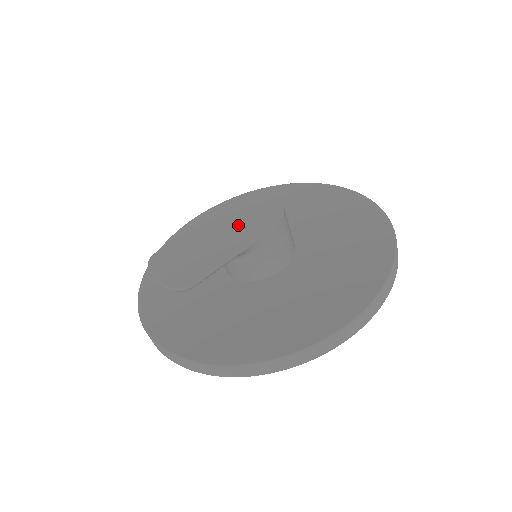
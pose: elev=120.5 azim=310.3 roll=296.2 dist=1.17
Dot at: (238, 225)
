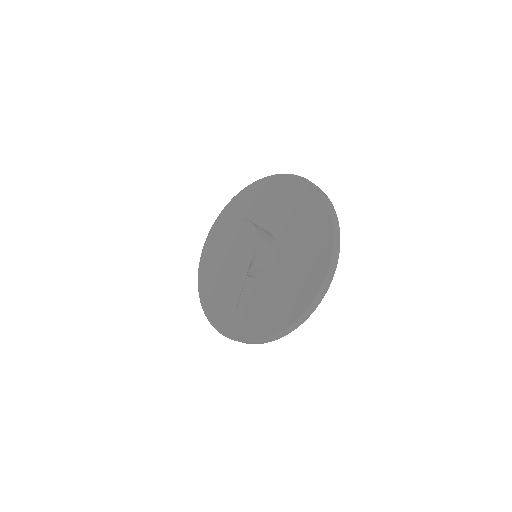
Dot at: (235, 251)
